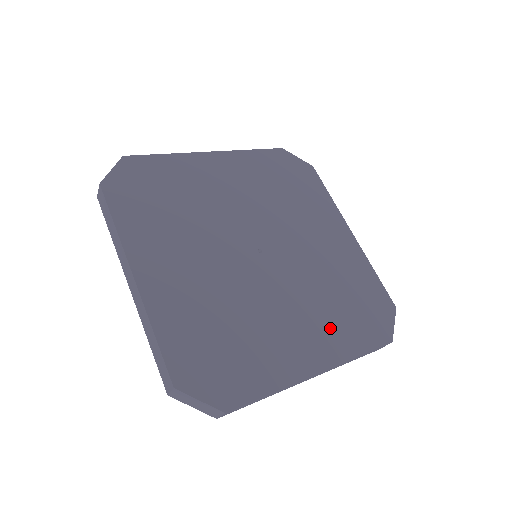
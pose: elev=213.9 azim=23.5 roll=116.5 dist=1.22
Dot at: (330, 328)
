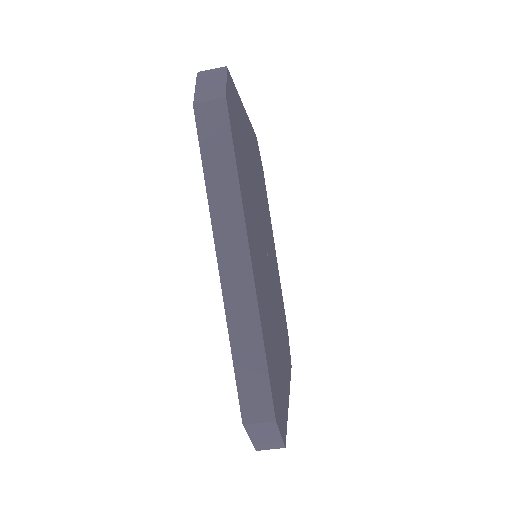
Dot at: occluded
